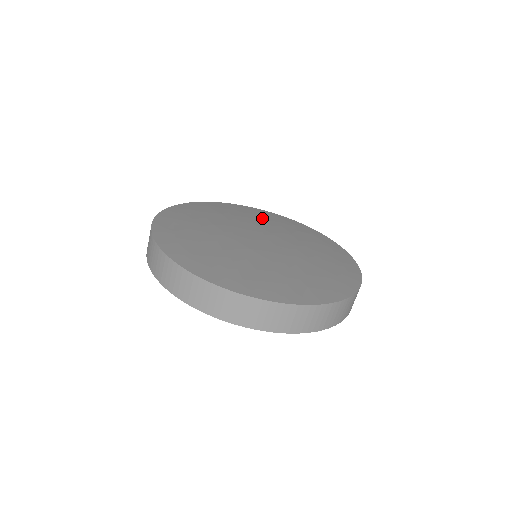
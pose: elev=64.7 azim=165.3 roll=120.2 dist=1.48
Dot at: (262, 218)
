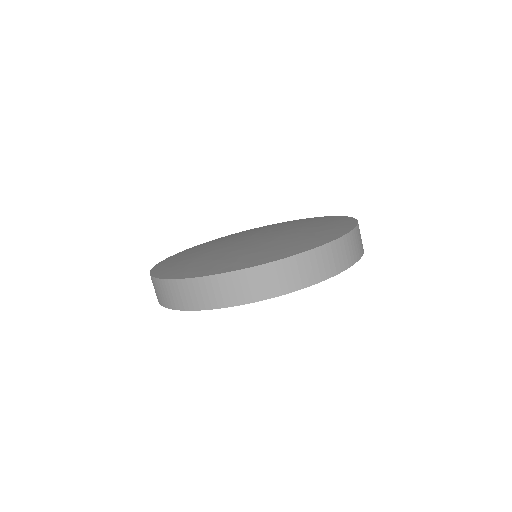
Dot at: (292, 223)
